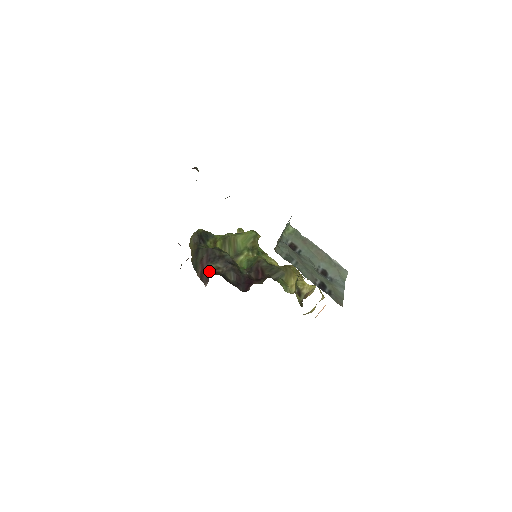
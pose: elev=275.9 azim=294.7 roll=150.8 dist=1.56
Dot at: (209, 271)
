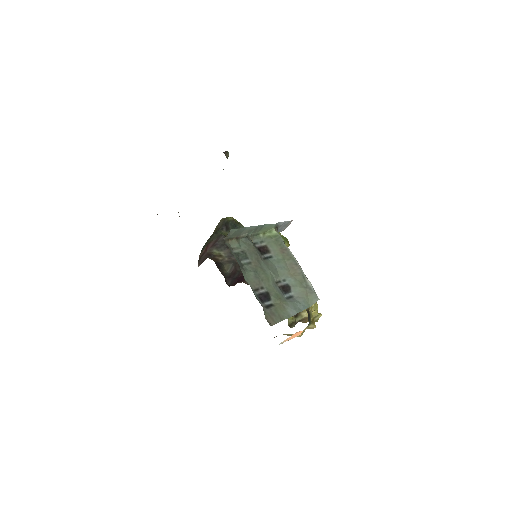
Dot at: (208, 255)
